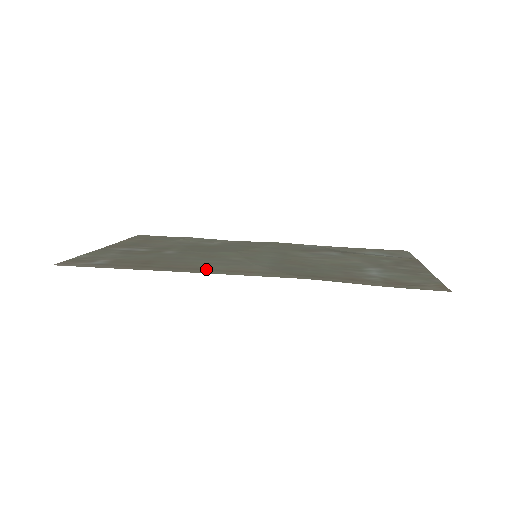
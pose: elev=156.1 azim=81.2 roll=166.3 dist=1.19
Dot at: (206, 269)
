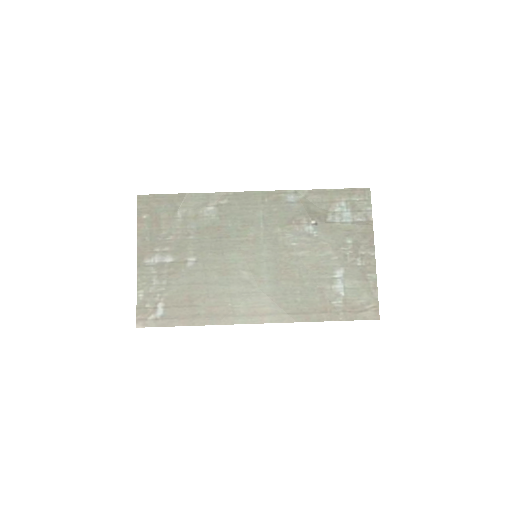
Dot at: (235, 314)
